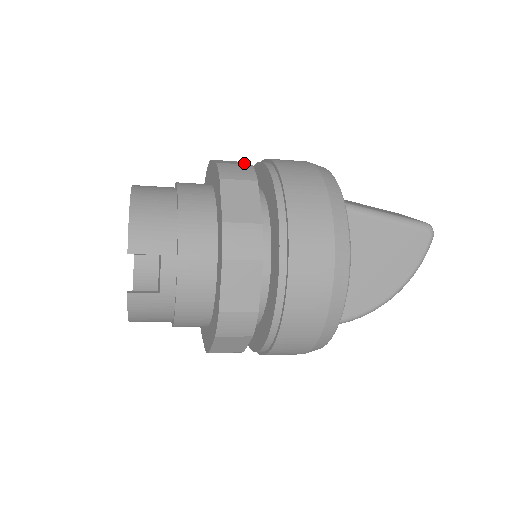
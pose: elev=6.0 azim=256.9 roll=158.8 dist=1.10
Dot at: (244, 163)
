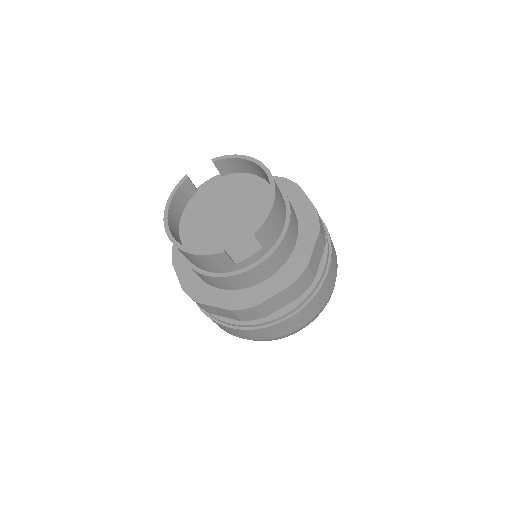
Dot at: occluded
